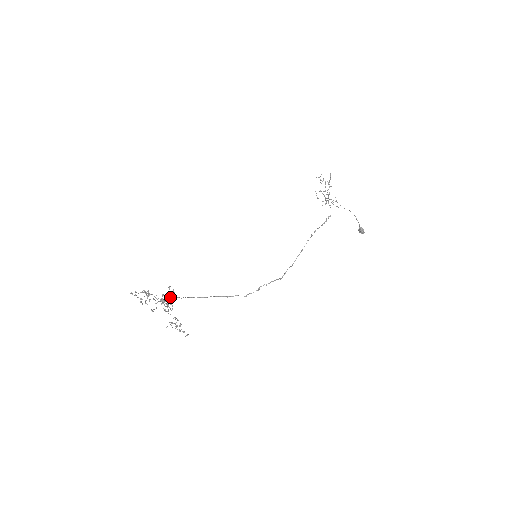
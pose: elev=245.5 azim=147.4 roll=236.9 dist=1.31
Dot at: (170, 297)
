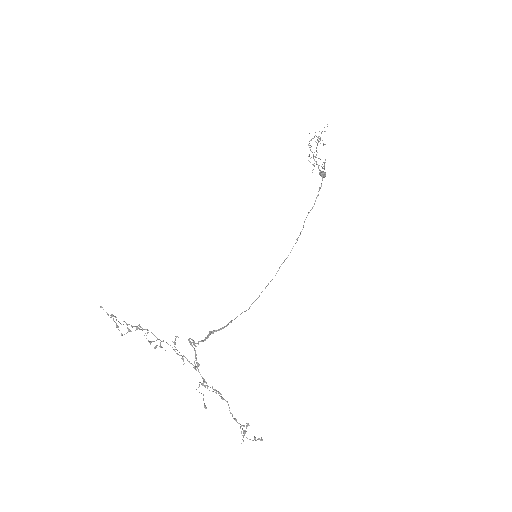
Dot at: (196, 357)
